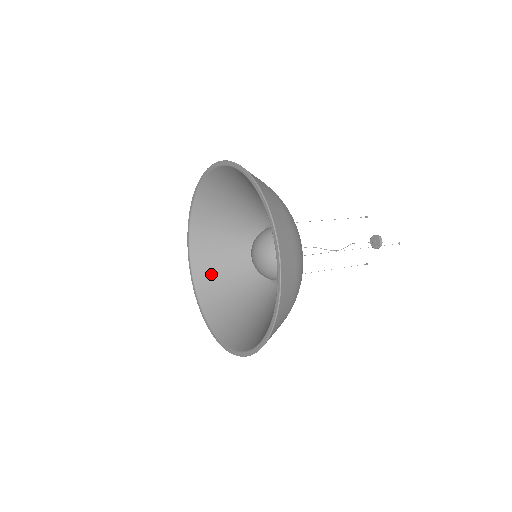
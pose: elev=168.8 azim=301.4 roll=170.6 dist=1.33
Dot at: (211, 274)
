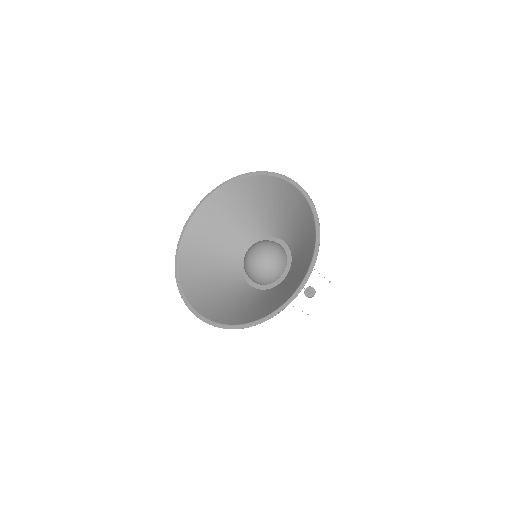
Dot at: (206, 298)
